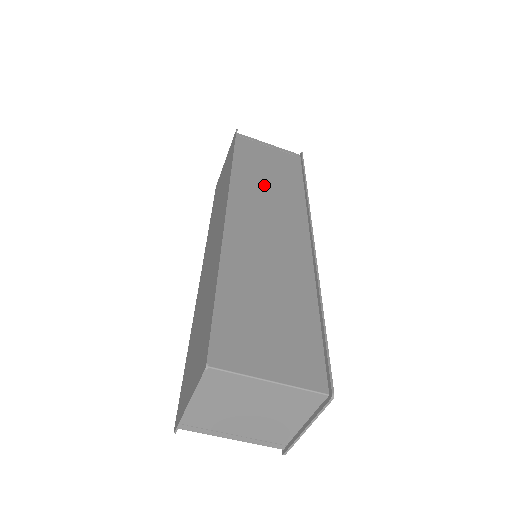
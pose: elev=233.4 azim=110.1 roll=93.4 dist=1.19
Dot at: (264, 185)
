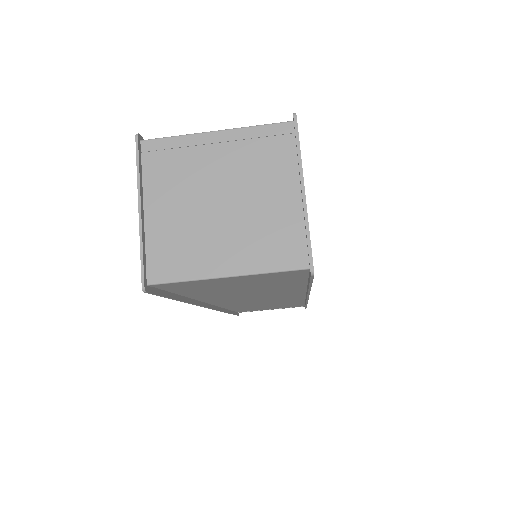
Dot at: occluded
